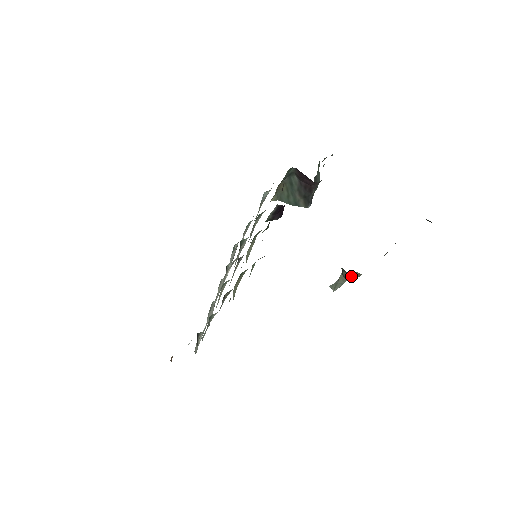
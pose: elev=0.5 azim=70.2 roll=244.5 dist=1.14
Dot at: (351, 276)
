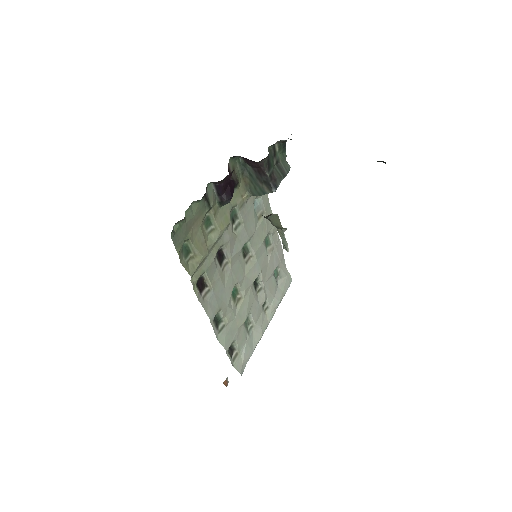
Dot at: (276, 222)
